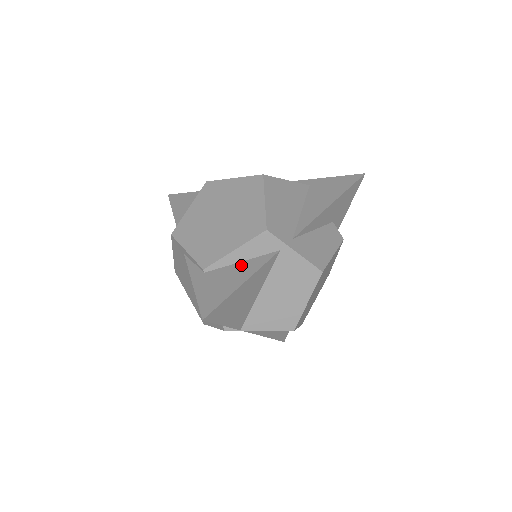
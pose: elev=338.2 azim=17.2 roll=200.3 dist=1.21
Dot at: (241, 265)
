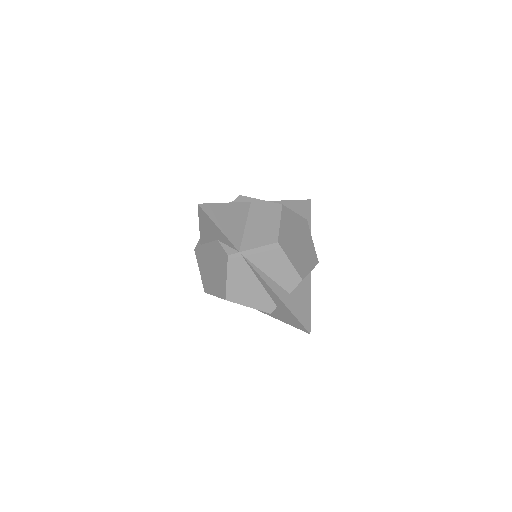
Dot at: occluded
